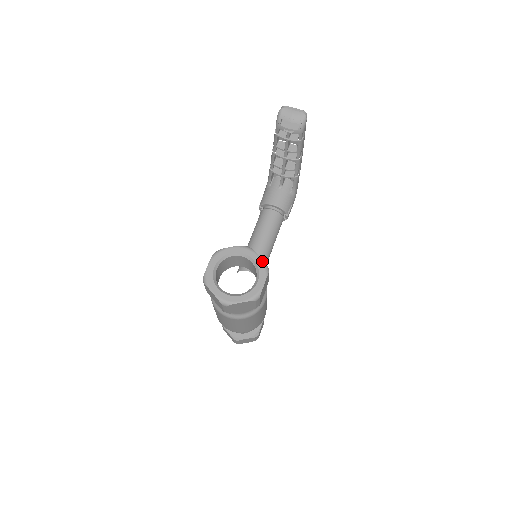
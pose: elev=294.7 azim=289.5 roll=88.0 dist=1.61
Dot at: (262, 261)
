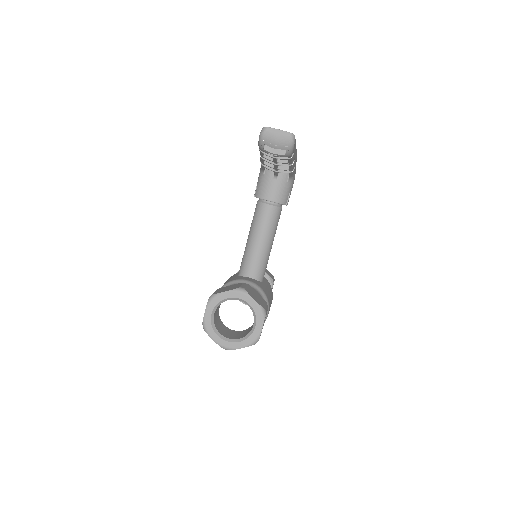
Dot at: (258, 305)
